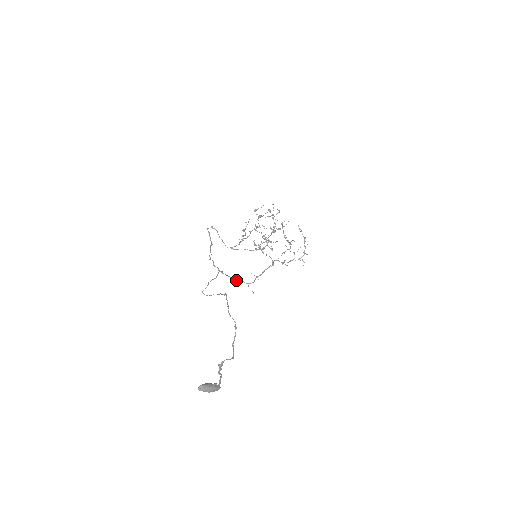
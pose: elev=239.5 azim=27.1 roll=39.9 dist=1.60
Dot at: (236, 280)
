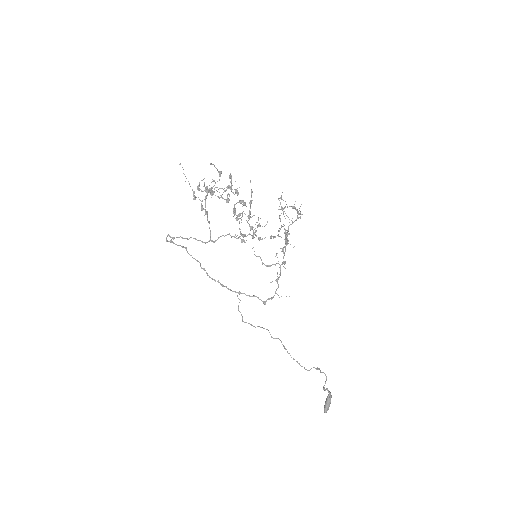
Dot at: (265, 302)
